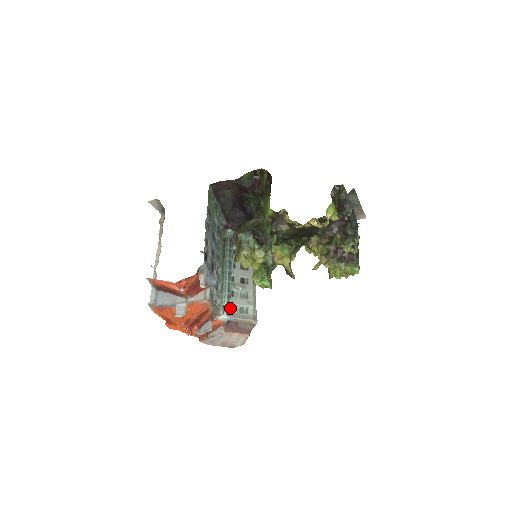
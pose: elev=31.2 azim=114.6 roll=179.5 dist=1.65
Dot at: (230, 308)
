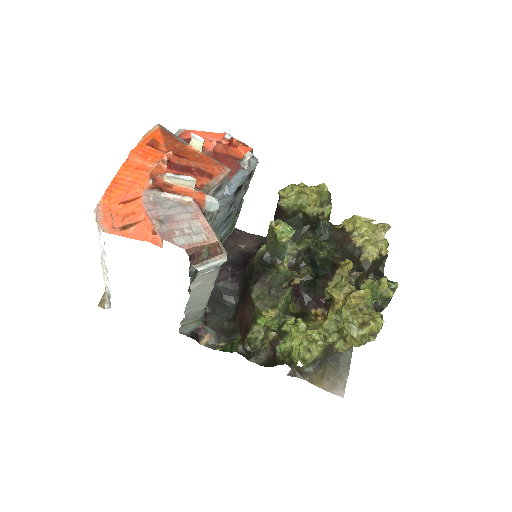
Dot at: (216, 217)
